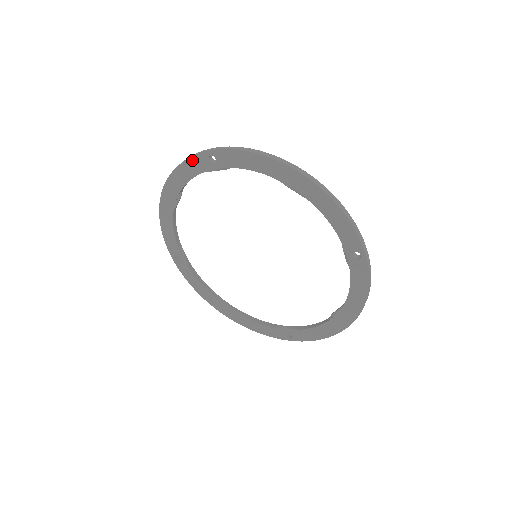
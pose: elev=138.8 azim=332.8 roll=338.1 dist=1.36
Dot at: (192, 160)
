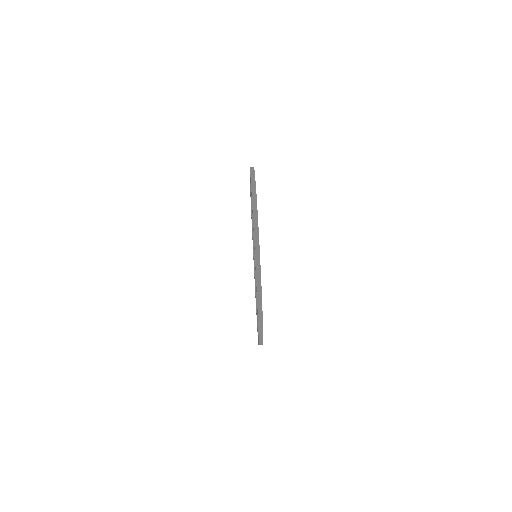
Dot at: (256, 273)
